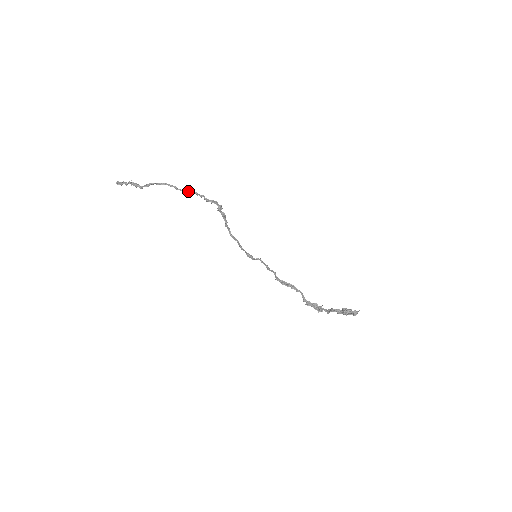
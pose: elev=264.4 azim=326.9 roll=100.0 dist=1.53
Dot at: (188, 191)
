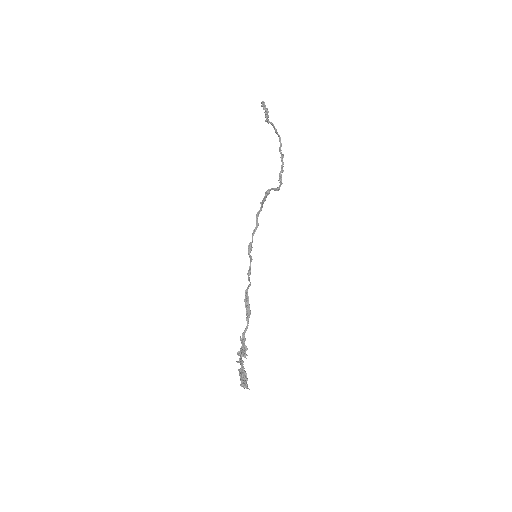
Dot at: (282, 157)
